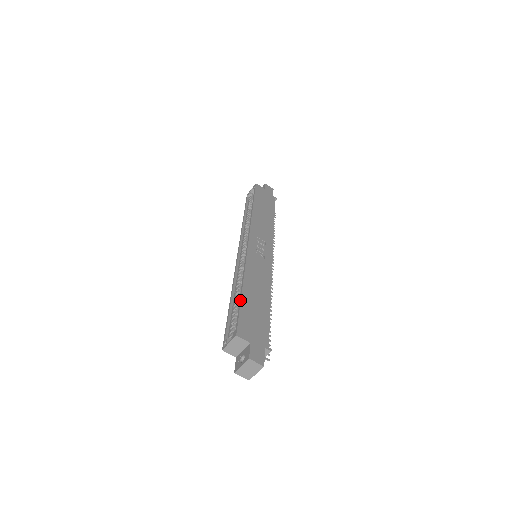
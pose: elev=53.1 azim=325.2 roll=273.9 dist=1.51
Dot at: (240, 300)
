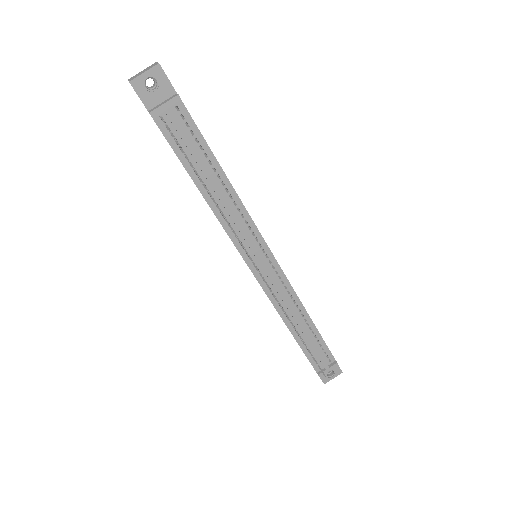
Dot at: occluded
